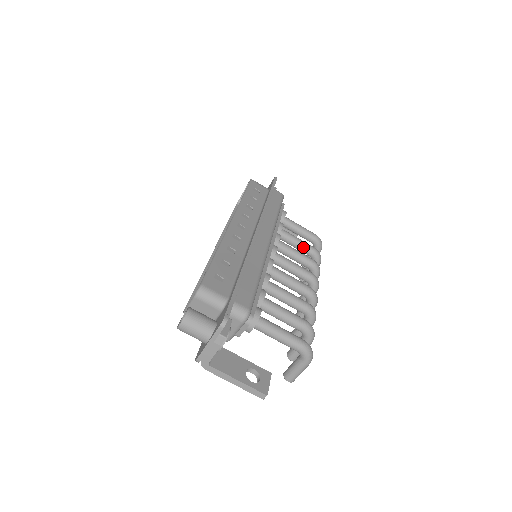
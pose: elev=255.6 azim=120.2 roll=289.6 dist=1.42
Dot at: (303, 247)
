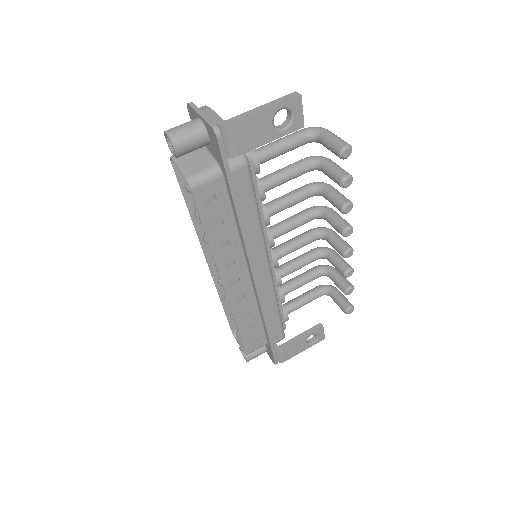
Dot at: (305, 273)
